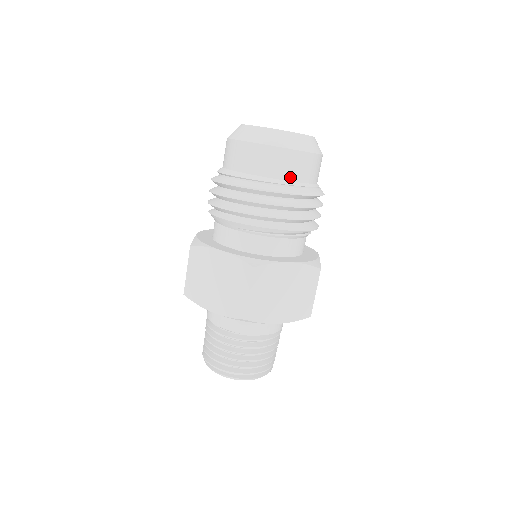
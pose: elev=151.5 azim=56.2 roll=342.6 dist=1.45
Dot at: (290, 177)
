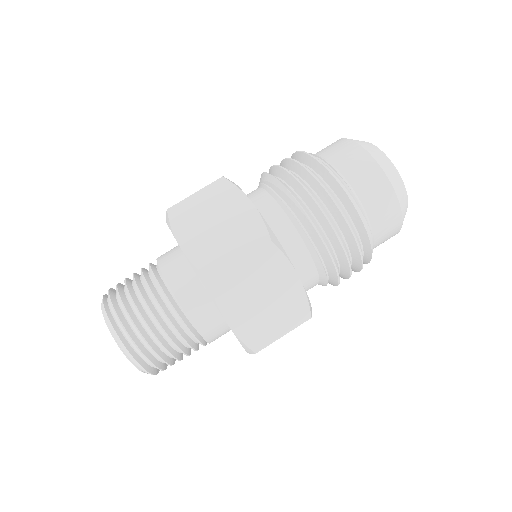
Dot at: (335, 161)
